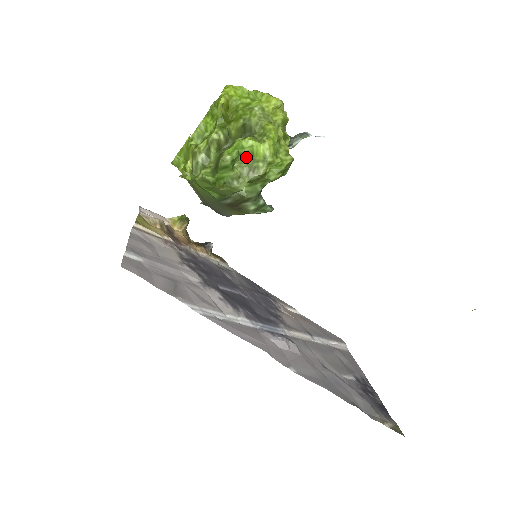
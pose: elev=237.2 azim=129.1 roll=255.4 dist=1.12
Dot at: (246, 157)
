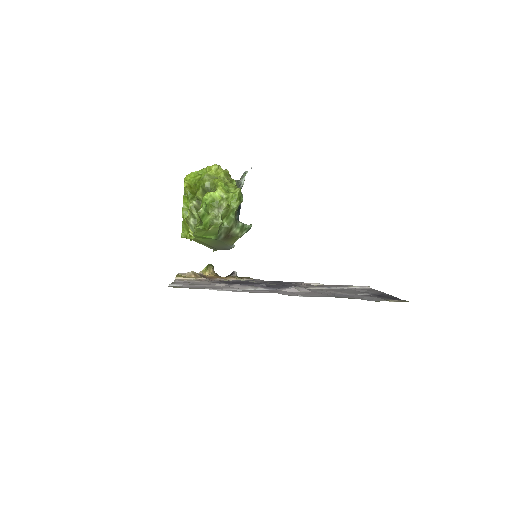
Dot at: (212, 204)
